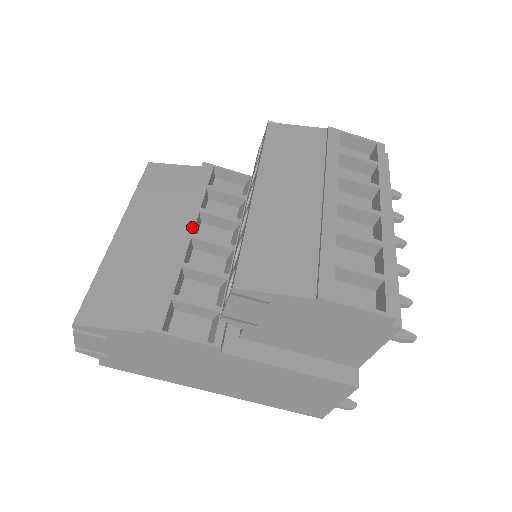
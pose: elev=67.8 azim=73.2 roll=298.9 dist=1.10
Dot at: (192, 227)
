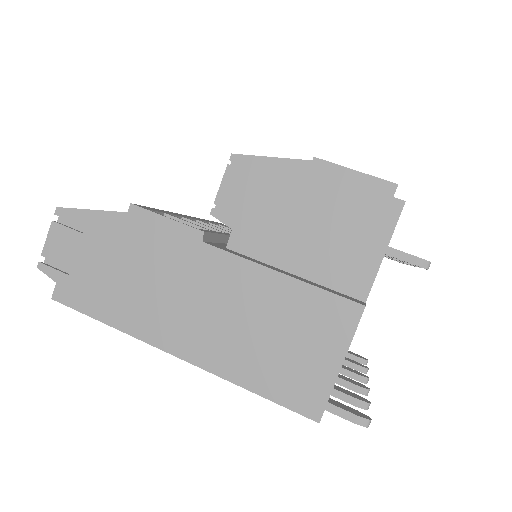
Dot at: occluded
